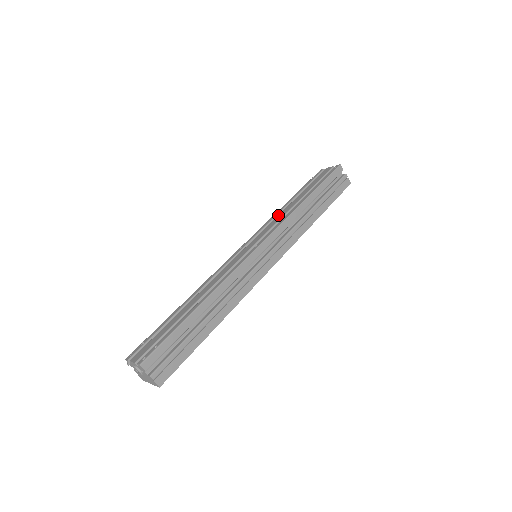
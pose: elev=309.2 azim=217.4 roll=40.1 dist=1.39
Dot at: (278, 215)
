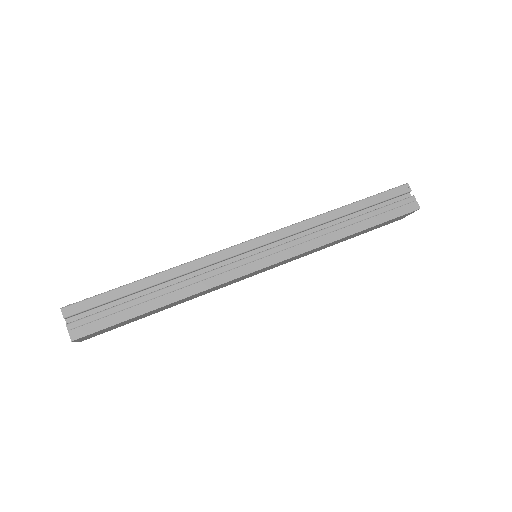
Dot at: occluded
